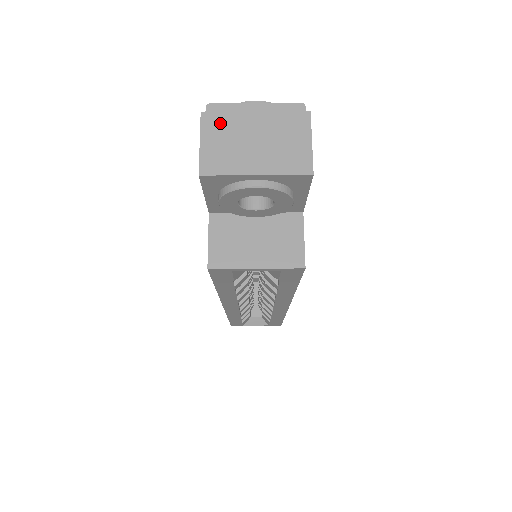
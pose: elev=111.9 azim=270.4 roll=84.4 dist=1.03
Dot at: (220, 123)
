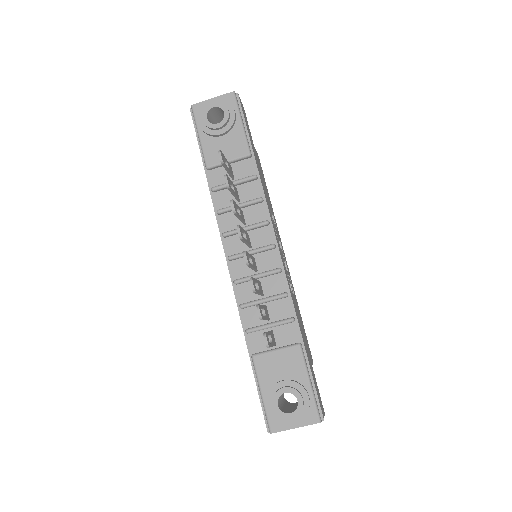
Dot at: occluded
